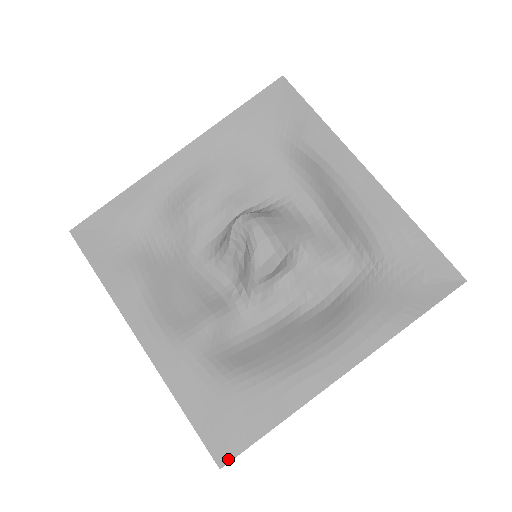
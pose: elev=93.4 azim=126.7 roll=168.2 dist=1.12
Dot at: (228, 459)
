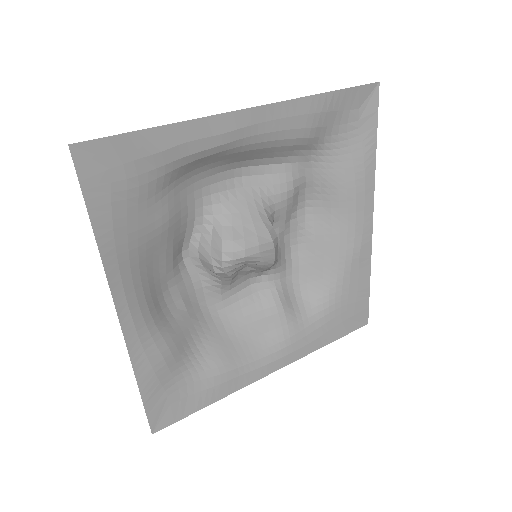
Dot at: (367, 318)
